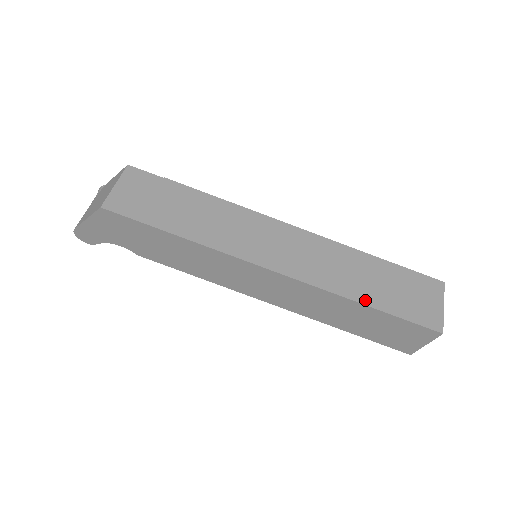
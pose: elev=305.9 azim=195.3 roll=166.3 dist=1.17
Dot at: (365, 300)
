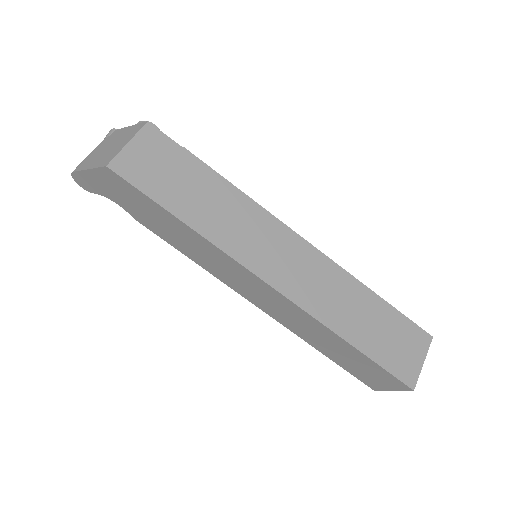
Dot at: (351, 338)
